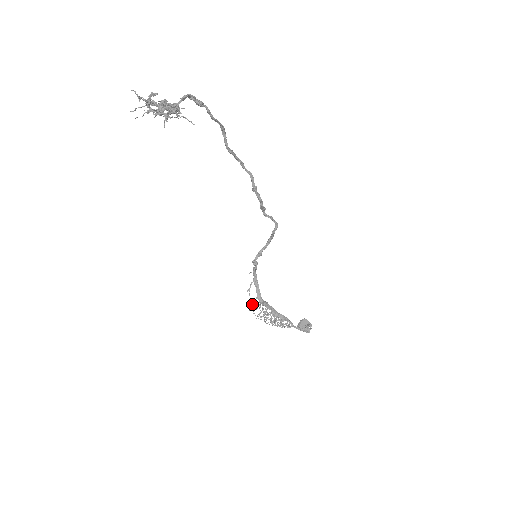
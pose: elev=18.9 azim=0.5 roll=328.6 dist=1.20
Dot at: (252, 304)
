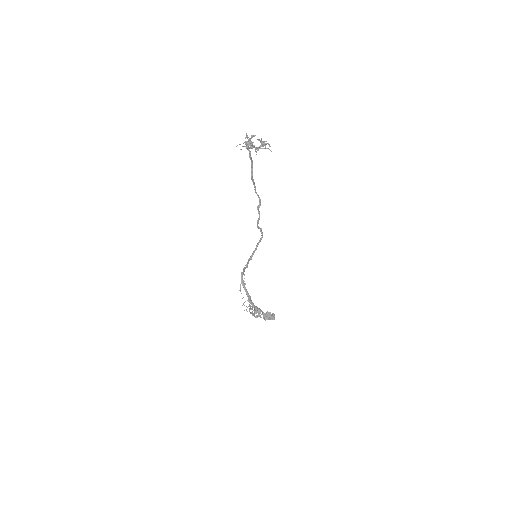
Dot at: occluded
